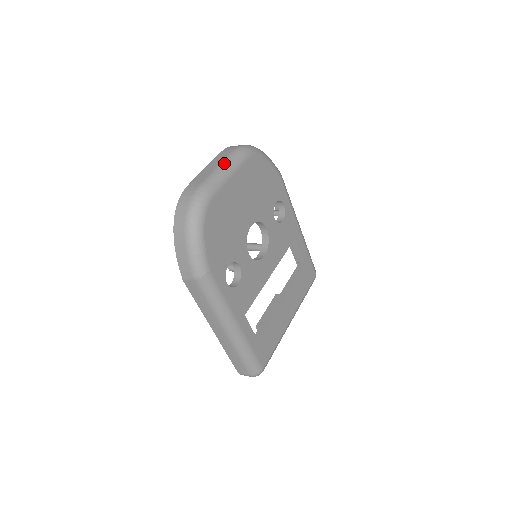
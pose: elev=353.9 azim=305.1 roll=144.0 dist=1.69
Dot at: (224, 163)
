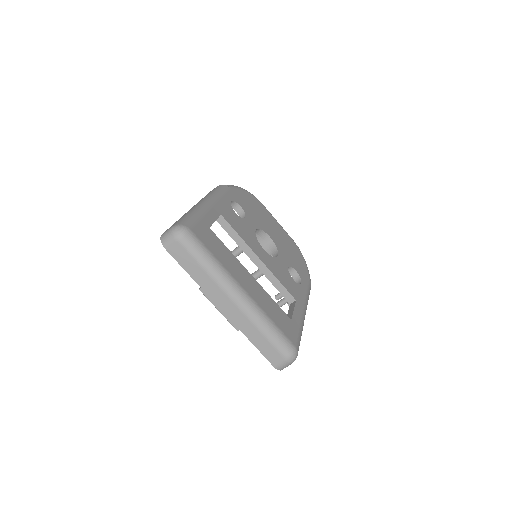
Dot at: occluded
